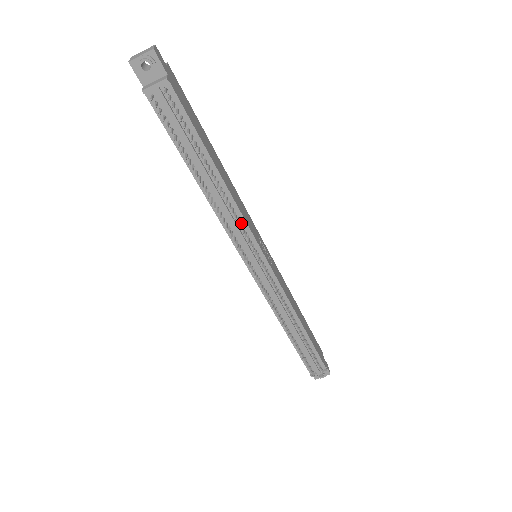
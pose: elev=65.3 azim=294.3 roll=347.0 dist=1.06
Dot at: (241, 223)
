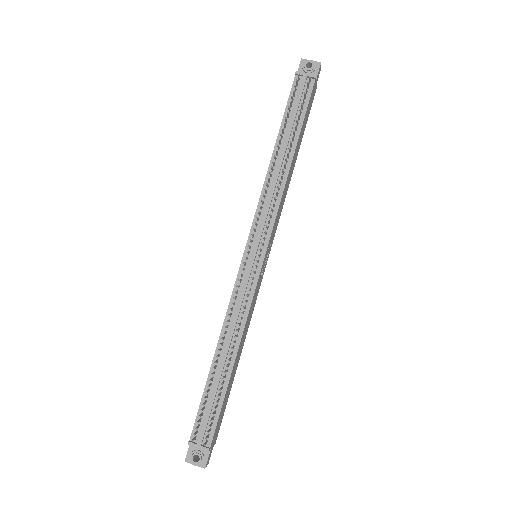
Dot at: (275, 205)
